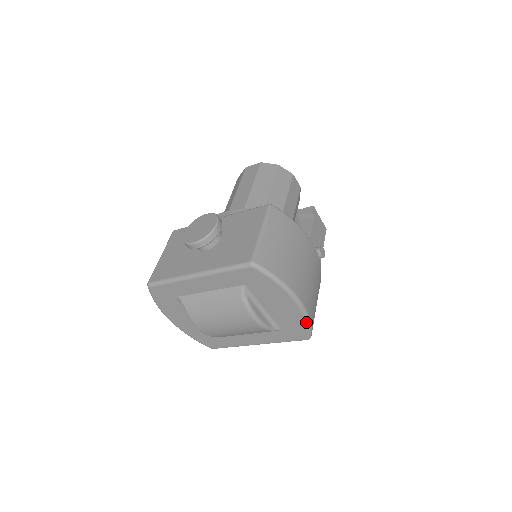
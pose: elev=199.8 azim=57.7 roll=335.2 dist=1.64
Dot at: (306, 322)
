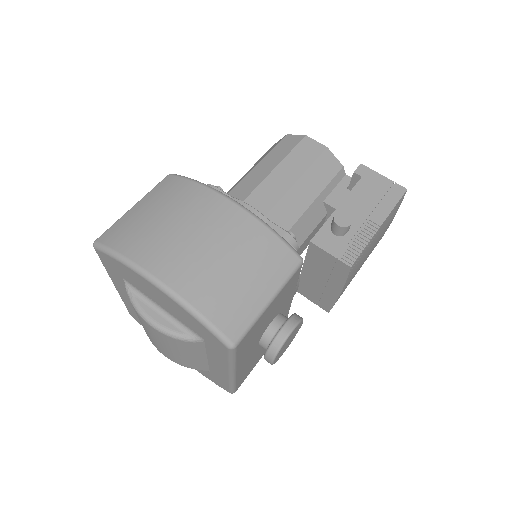
Dot at: (191, 314)
